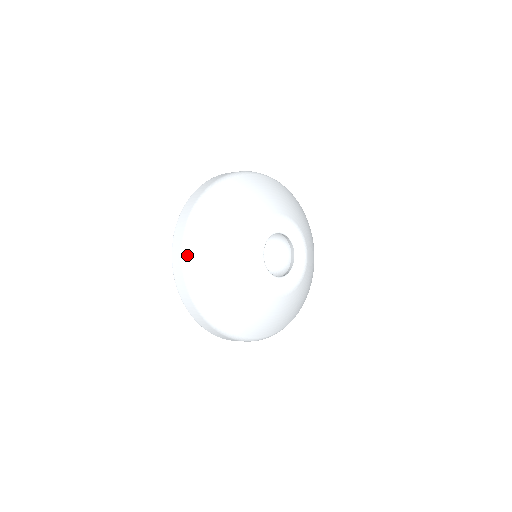
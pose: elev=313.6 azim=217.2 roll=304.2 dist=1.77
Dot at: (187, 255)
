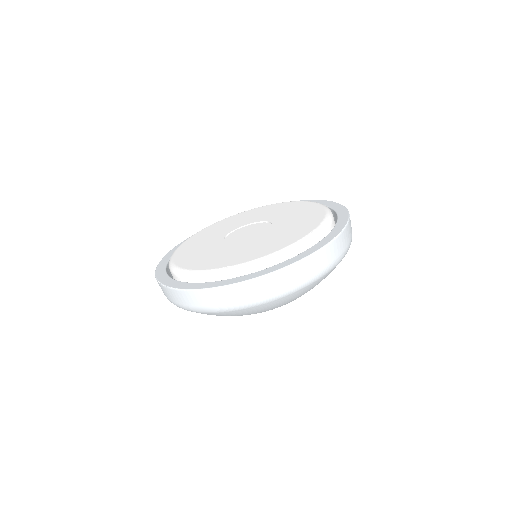
Dot at: occluded
